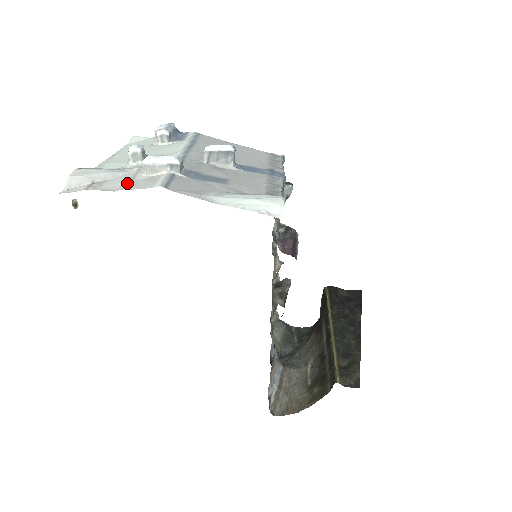
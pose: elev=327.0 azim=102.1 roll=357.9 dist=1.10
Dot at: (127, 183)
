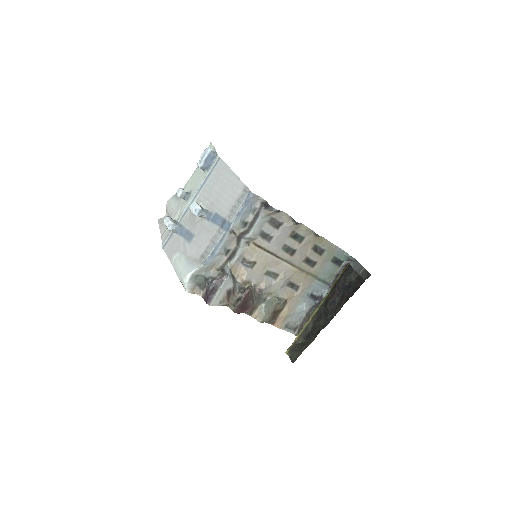
Dot at: (166, 230)
